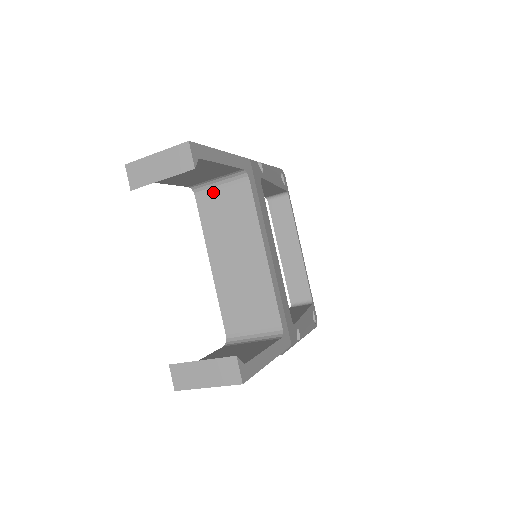
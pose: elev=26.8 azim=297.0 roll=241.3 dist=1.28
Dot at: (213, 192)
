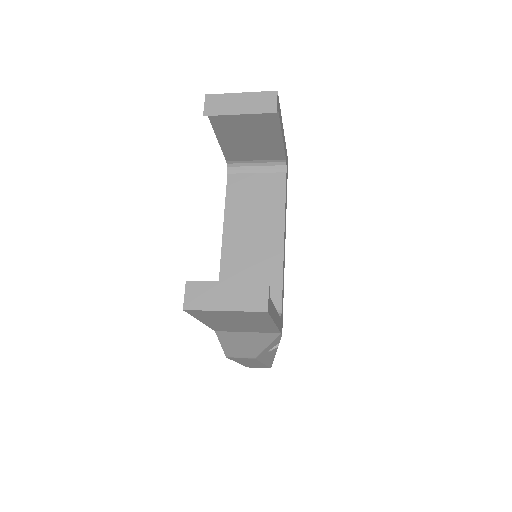
Dot at: (247, 174)
